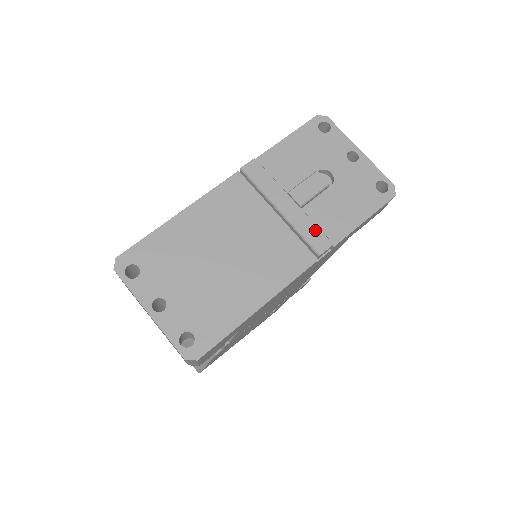
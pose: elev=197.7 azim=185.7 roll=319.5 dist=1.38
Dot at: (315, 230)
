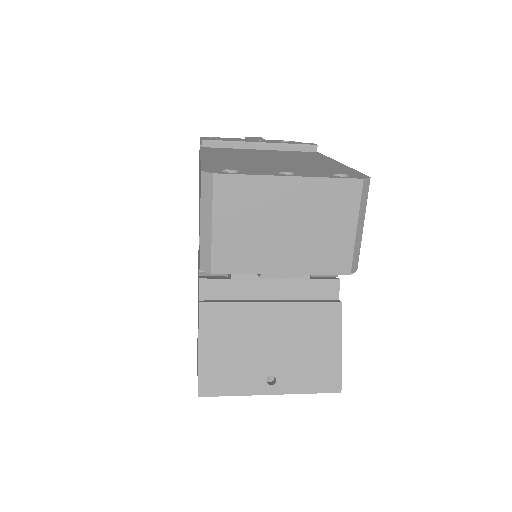
Dot at: (294, 142)
